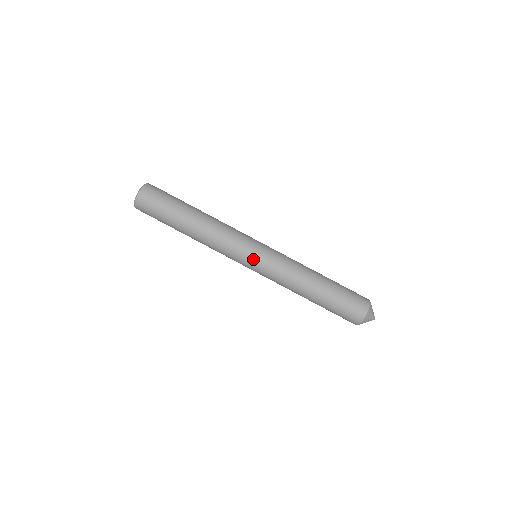
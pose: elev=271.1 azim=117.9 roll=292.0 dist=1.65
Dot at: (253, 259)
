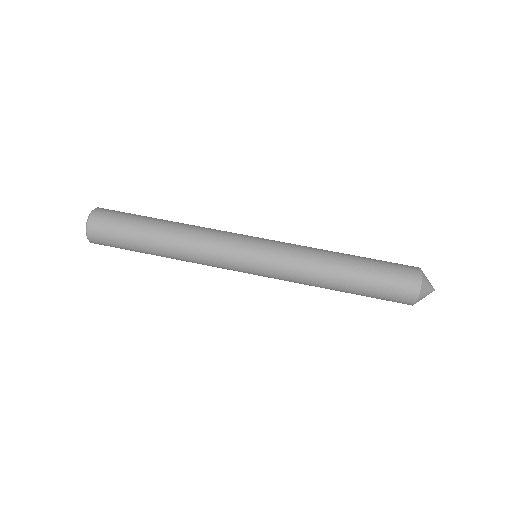
Dot at: (251, 265)
